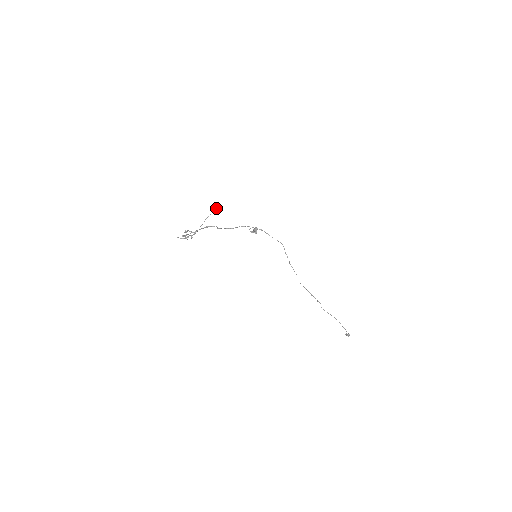
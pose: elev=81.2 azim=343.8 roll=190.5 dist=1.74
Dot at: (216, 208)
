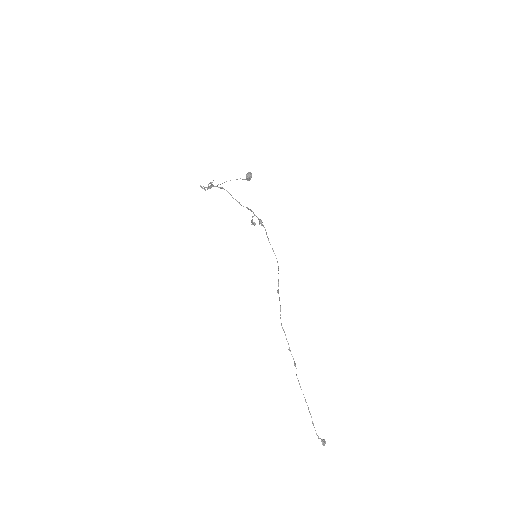
Dot at: (247, 176)
